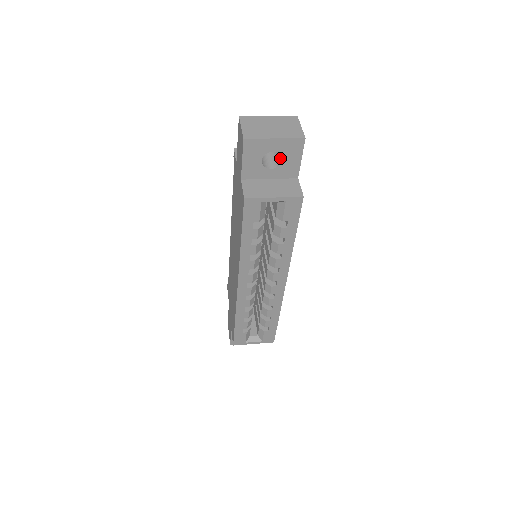
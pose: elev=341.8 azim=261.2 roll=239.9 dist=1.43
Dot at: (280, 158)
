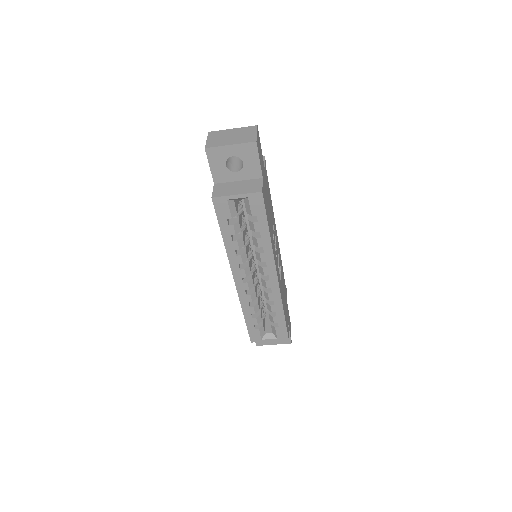
Dot at: (243, 162)
